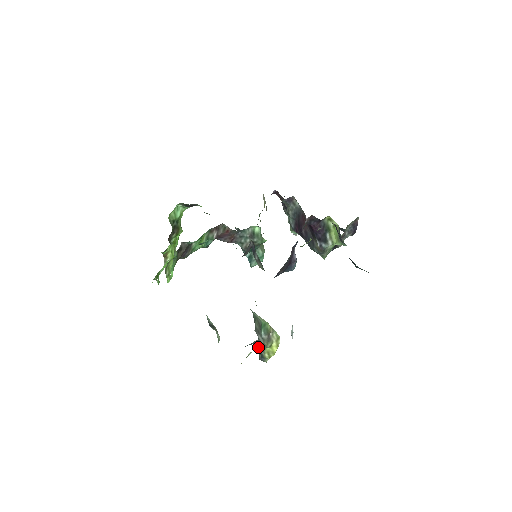
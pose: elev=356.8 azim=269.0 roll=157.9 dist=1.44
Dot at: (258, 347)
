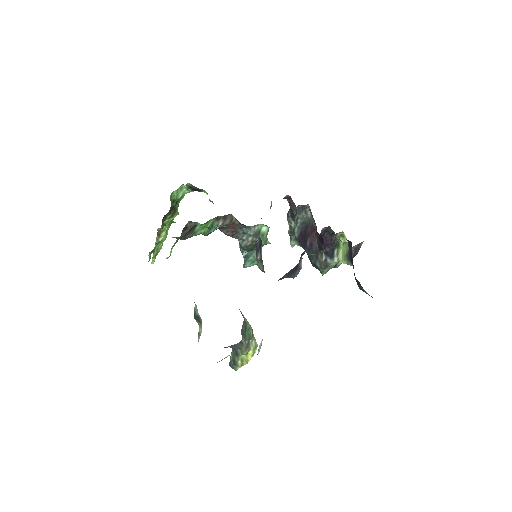
Dot at: (231, 352)
